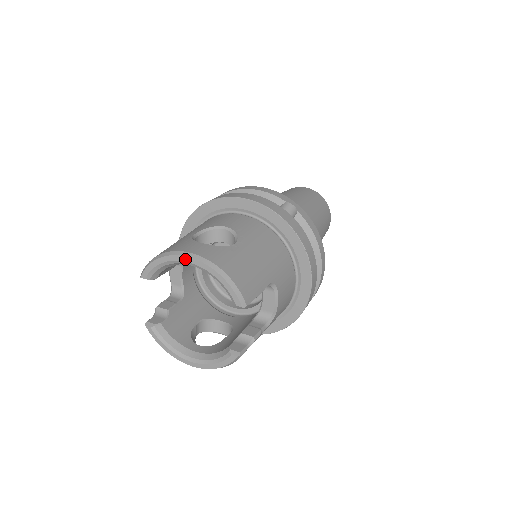
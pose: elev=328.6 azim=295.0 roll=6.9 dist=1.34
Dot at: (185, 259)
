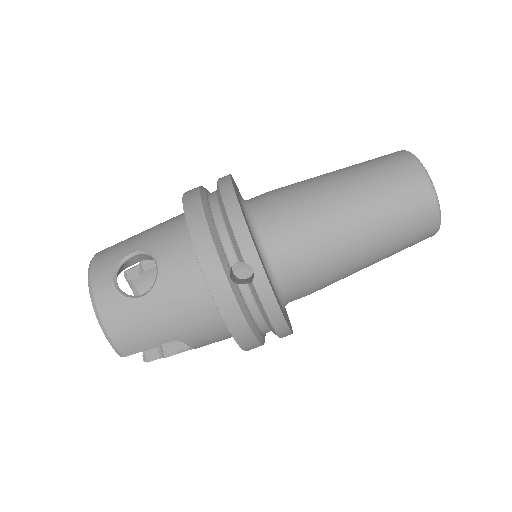
Dot at: (90, 291)
